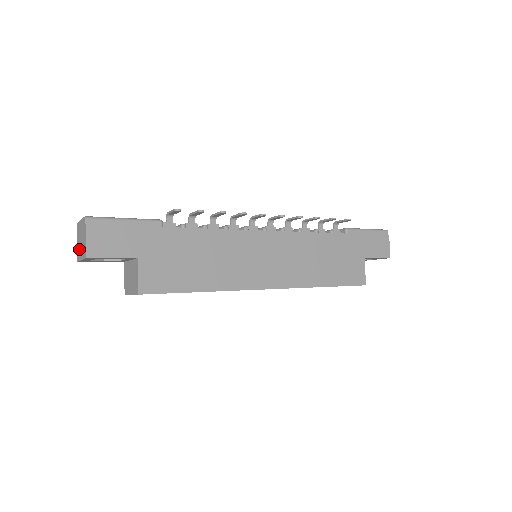
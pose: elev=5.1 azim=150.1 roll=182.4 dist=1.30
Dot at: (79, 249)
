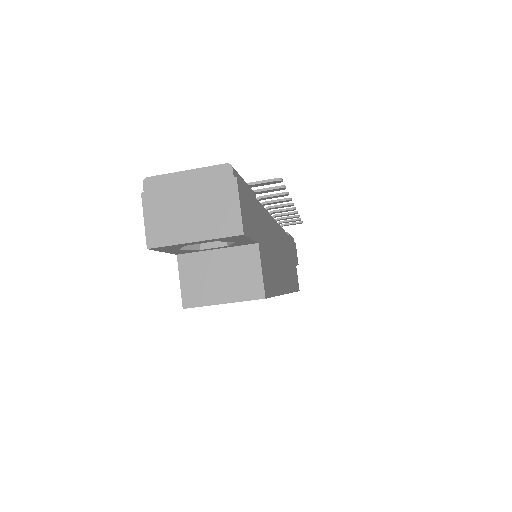
Dot at: (171, 223)
